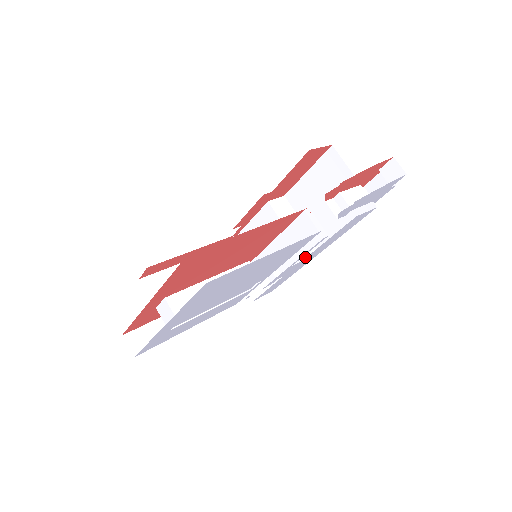
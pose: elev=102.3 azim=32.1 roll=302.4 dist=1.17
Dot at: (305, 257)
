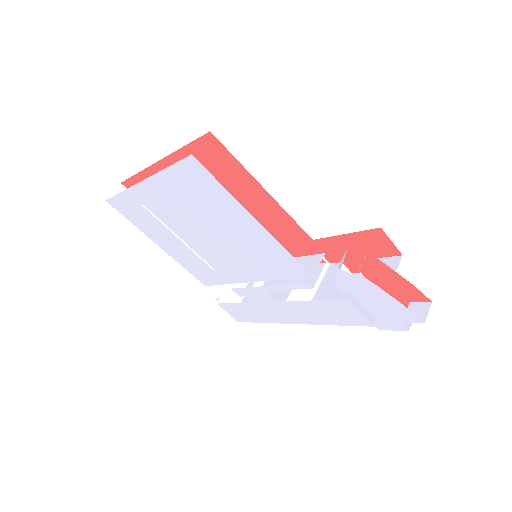
Dot at: (283, 306)
